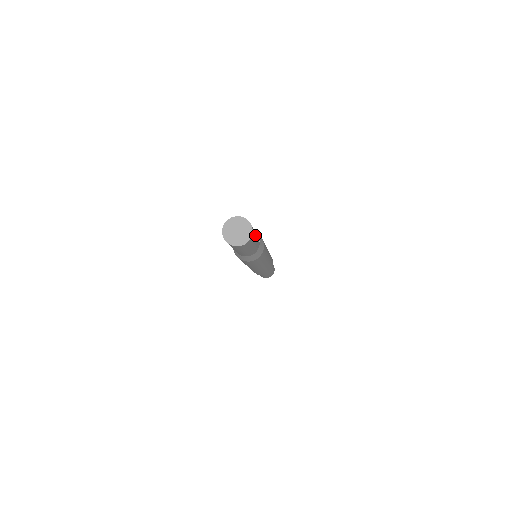
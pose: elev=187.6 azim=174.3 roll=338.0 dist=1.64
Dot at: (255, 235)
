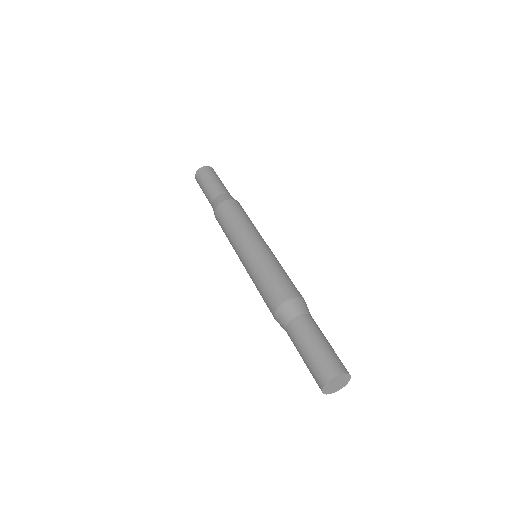
Dot at: (334, 351)
